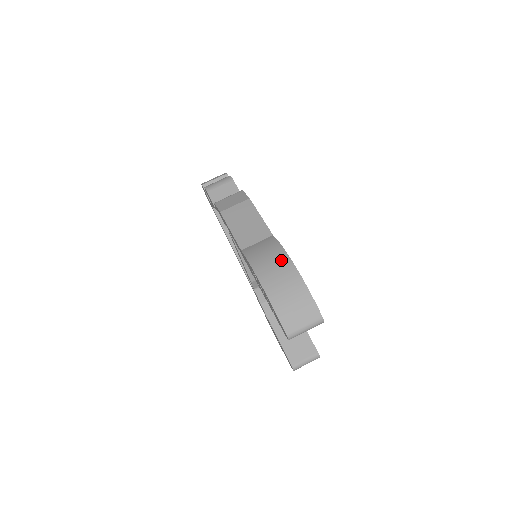
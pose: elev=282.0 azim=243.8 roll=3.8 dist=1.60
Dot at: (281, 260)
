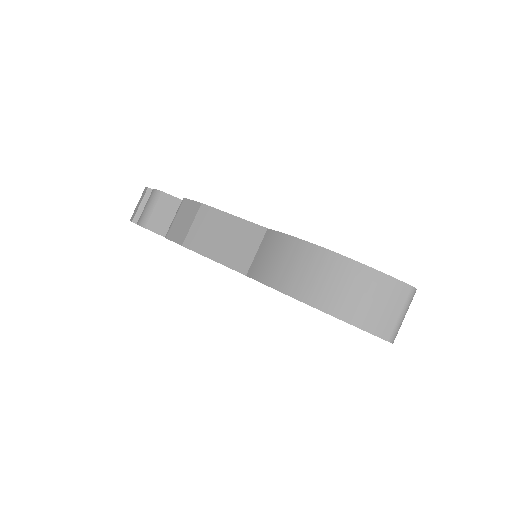
Dot at: (307, 256)
